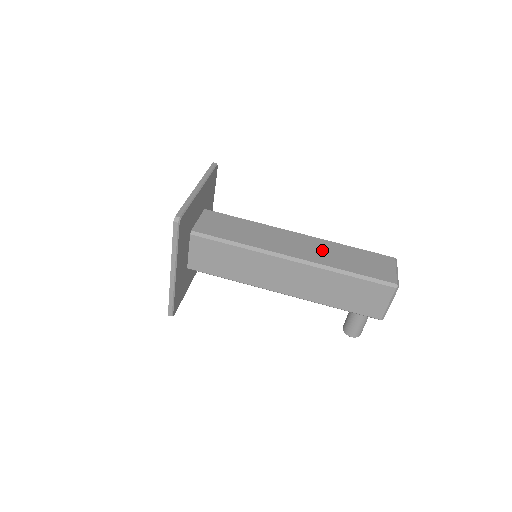
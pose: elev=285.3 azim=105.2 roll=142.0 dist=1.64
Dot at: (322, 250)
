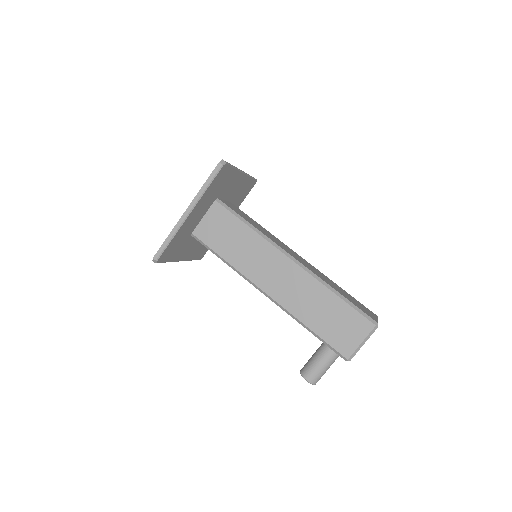
Dot at: (318, 273)
